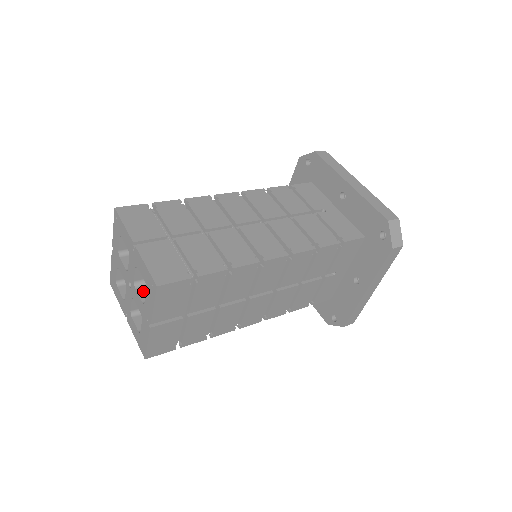
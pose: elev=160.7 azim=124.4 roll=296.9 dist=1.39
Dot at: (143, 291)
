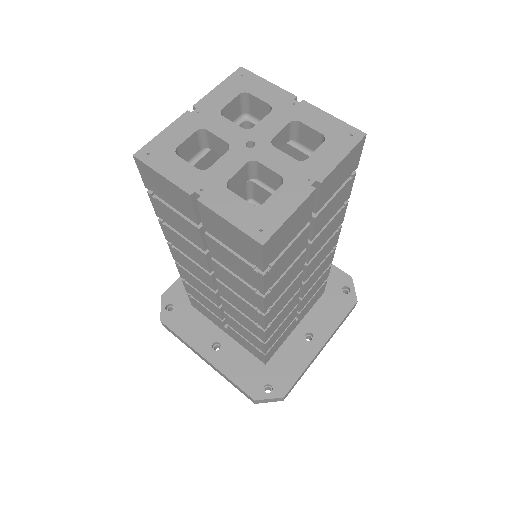
Dot at: occluded
